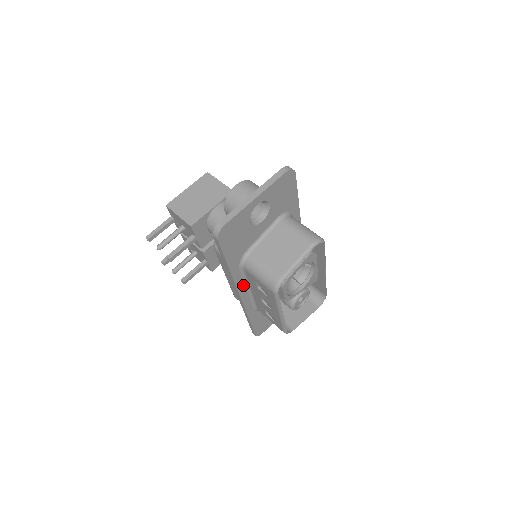
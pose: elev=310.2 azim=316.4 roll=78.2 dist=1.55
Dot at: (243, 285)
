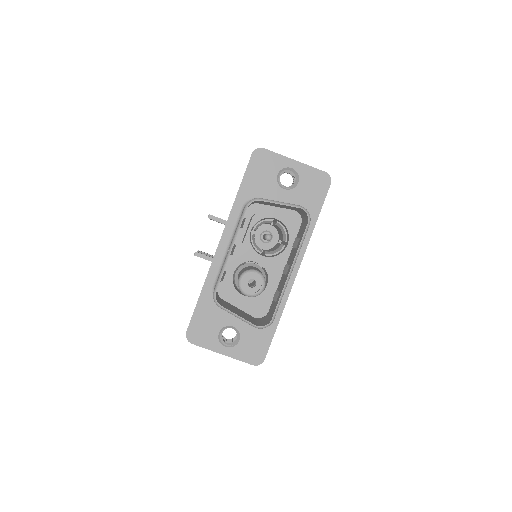
Dot at: (230, 233)
